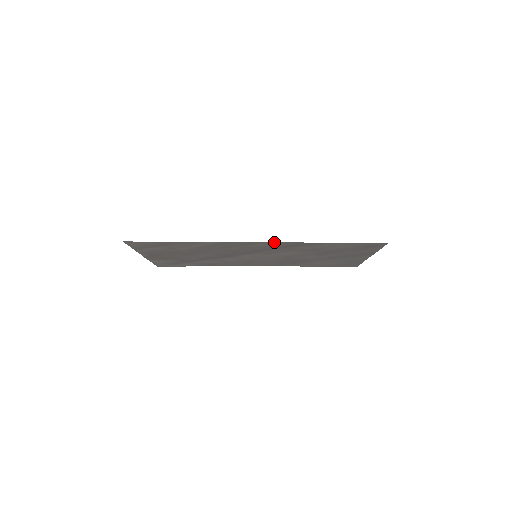
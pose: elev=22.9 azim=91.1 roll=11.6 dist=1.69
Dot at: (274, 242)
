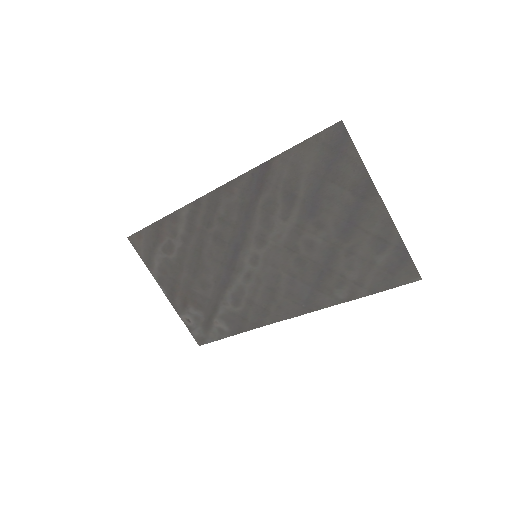
Dot at: (234, 184)
